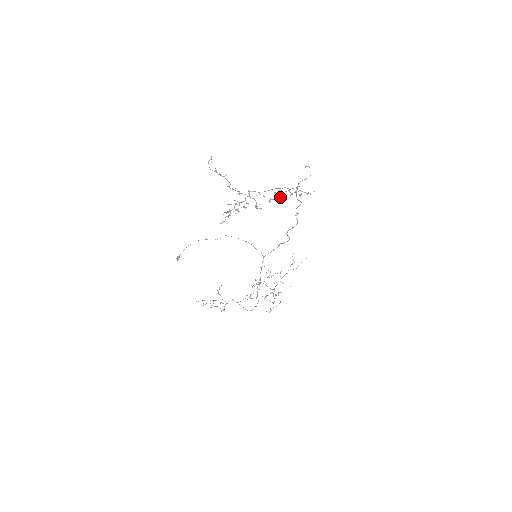
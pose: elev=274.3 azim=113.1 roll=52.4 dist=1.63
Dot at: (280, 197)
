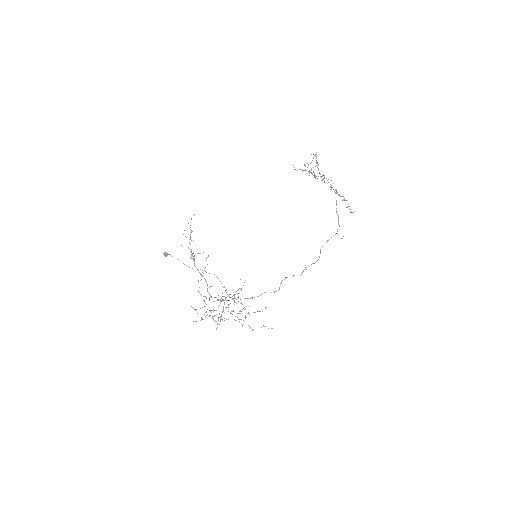
Dot at: (337, 193)
